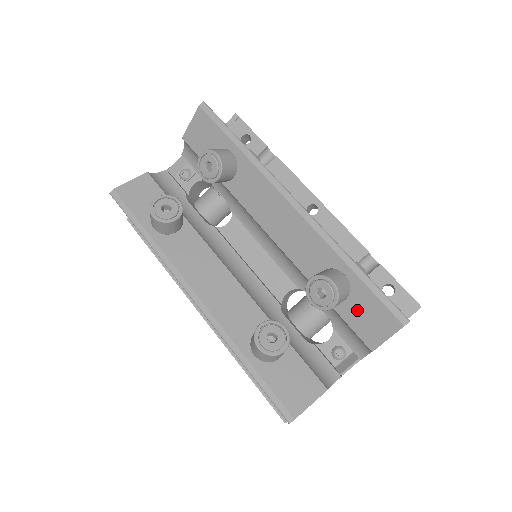
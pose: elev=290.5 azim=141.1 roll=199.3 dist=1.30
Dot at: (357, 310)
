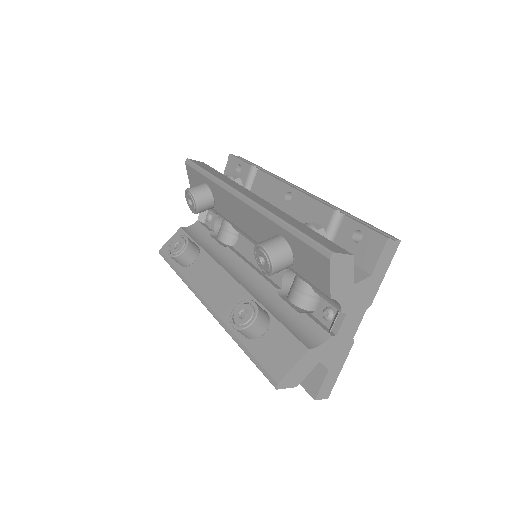
Dot at: (304, 264)
